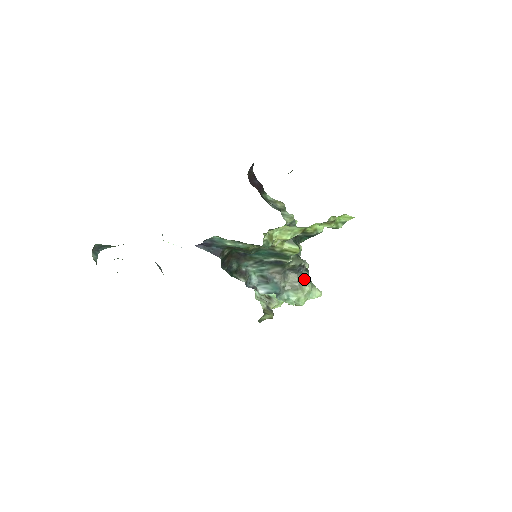
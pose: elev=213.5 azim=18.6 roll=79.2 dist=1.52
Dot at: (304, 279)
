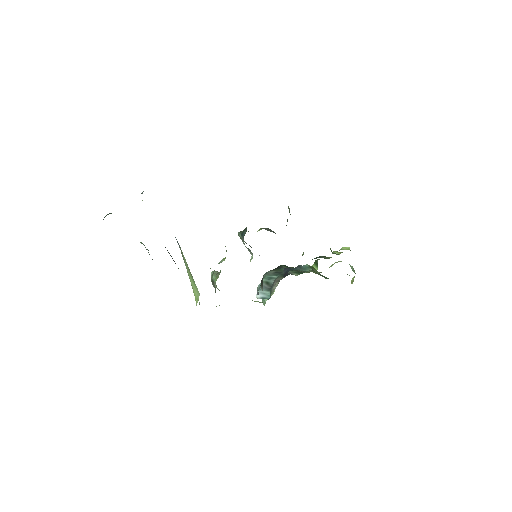
Dot at: occluded
